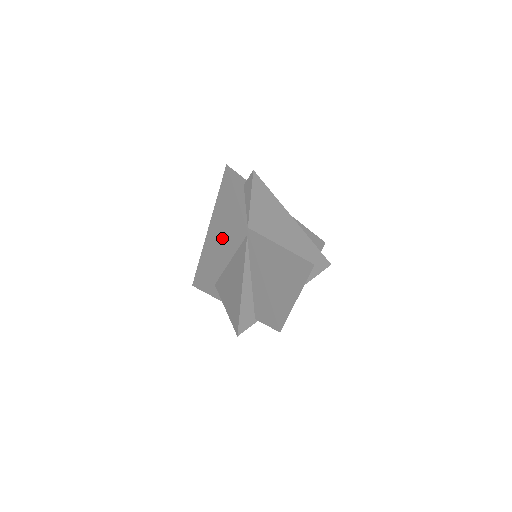
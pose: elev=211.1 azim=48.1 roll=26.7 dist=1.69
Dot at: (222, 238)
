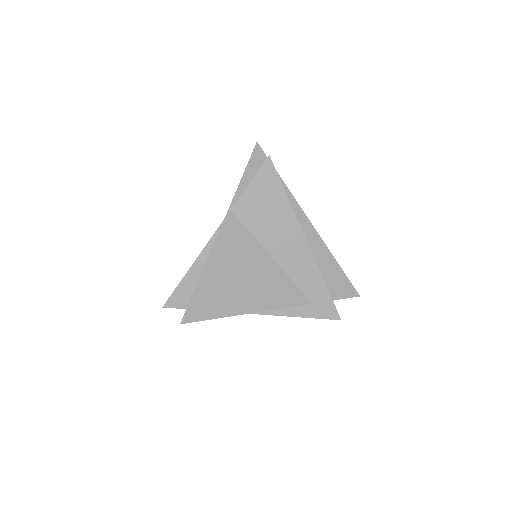
Dot at: occluded
